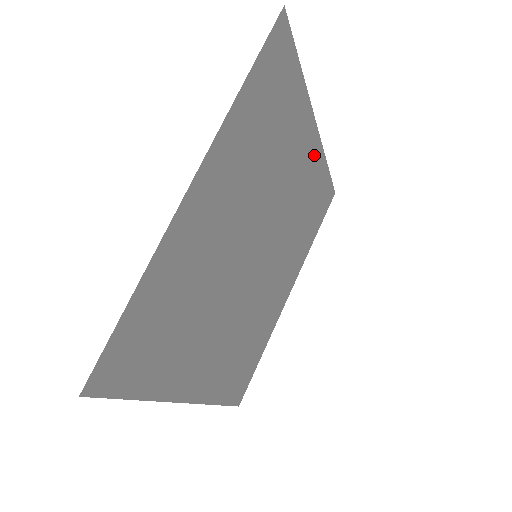
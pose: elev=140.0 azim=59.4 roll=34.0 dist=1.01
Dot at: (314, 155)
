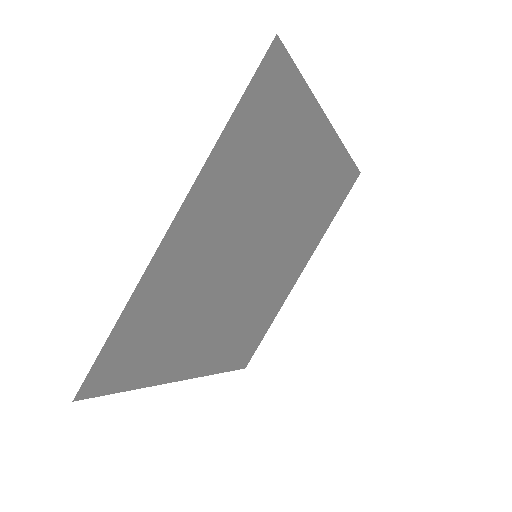
Dot at: (328, 150)
